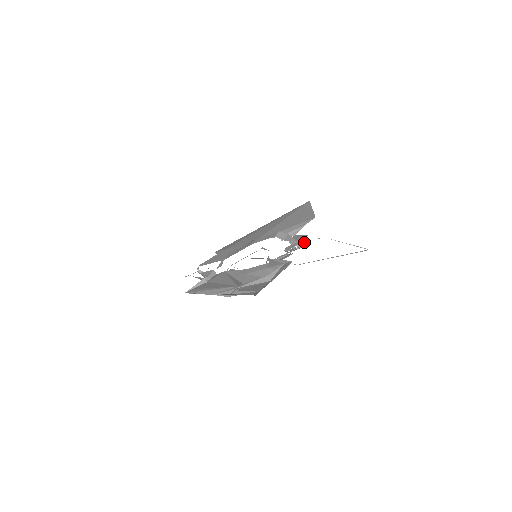
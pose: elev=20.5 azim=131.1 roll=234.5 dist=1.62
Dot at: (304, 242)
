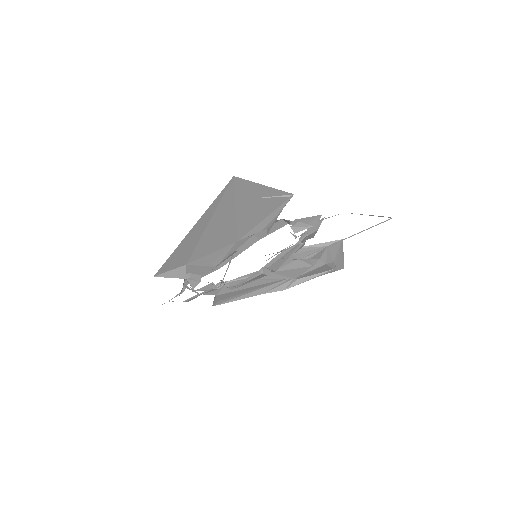
Dot at: (317, 221)
